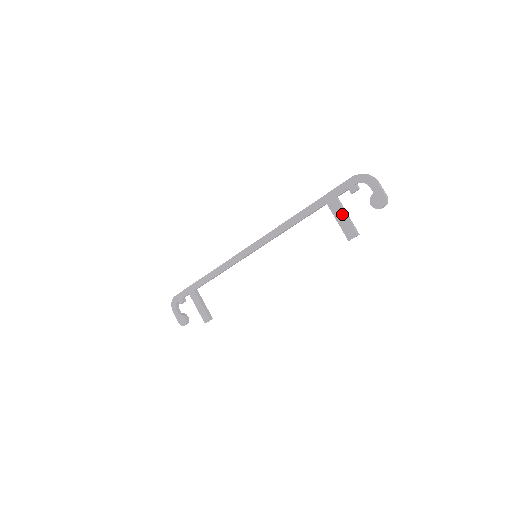
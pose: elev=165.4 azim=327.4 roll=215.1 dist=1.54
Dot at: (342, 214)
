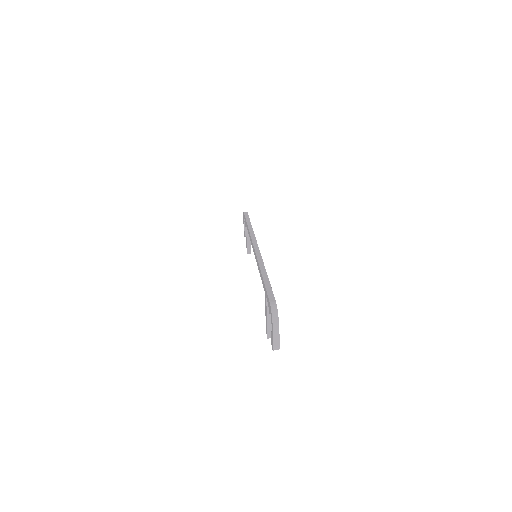
Dot at: (266, 313)
